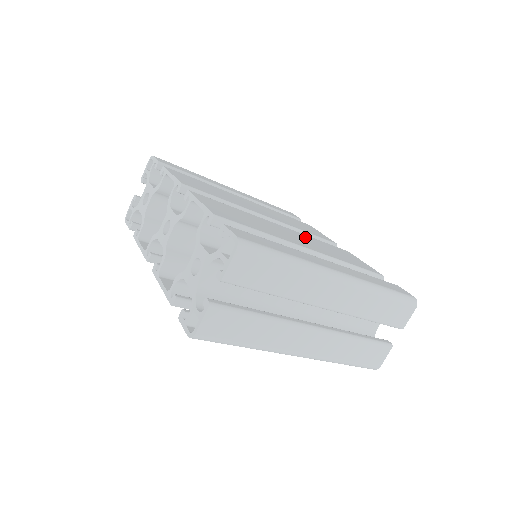
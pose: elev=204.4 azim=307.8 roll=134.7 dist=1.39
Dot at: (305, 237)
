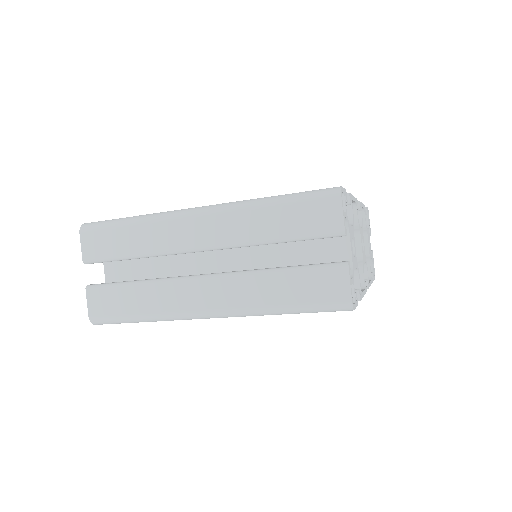
Dot at: occluded
